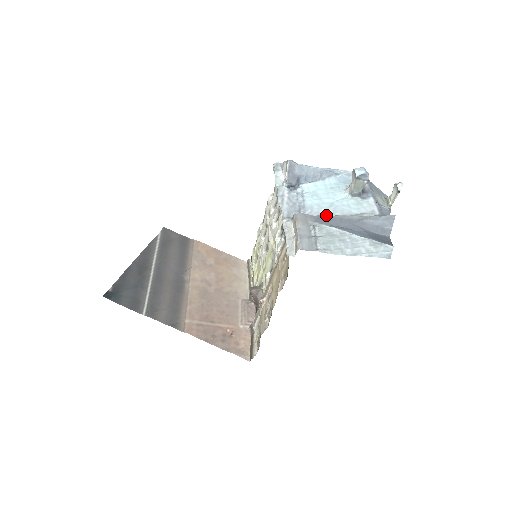
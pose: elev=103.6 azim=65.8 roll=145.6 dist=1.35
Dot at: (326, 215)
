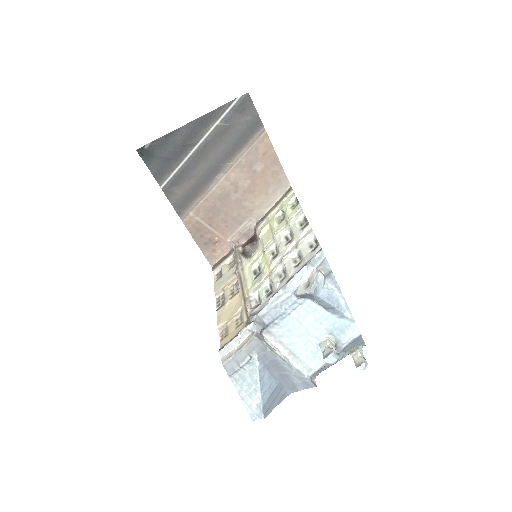
Dot at: (273, 354)
